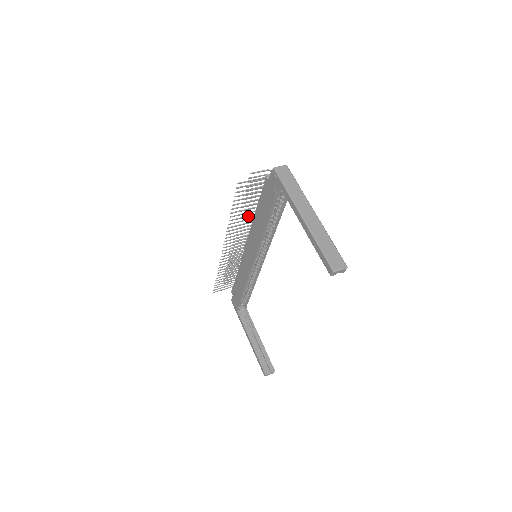
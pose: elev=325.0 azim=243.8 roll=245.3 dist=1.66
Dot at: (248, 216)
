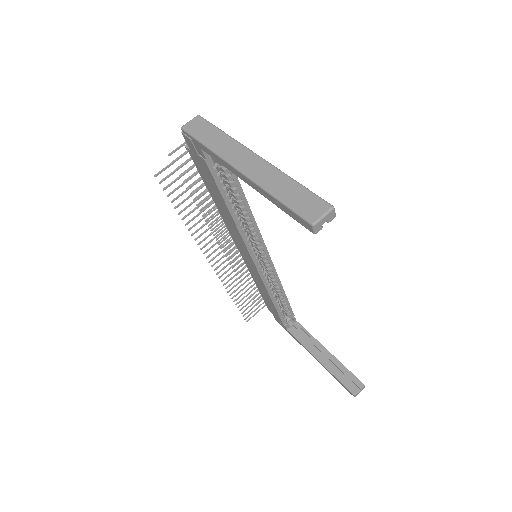
Dot at: (211, 212)
